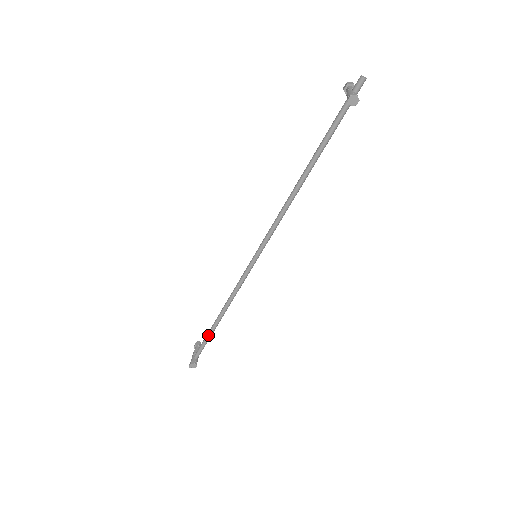
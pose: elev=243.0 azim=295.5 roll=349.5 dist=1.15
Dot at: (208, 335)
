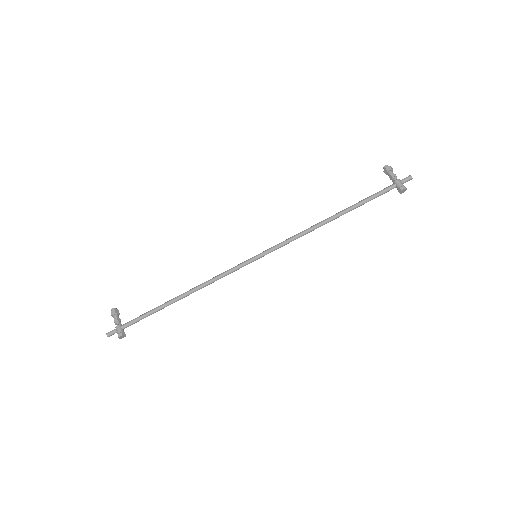
Dot at: (158, 310)
